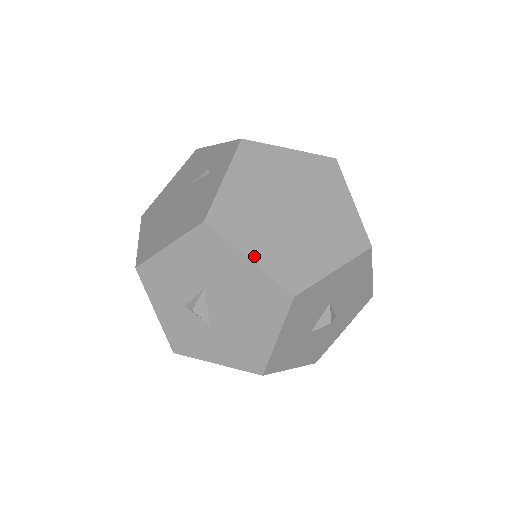
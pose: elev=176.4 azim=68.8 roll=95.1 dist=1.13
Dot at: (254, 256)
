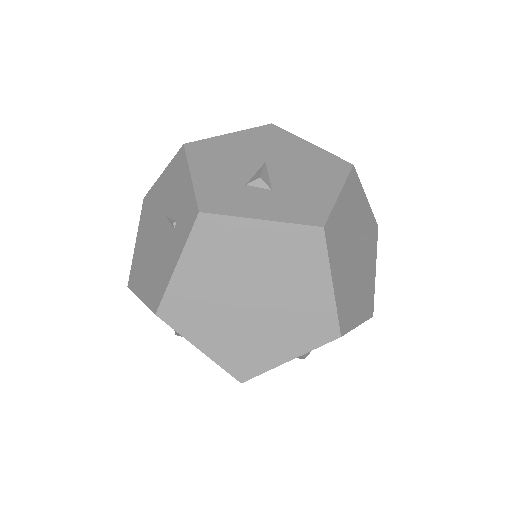
Dot at: (204, 347)
